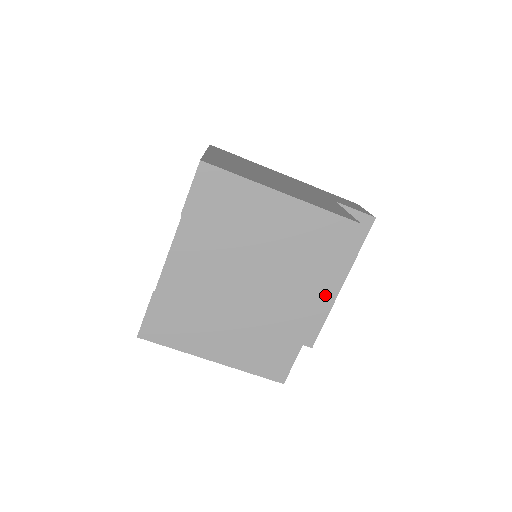
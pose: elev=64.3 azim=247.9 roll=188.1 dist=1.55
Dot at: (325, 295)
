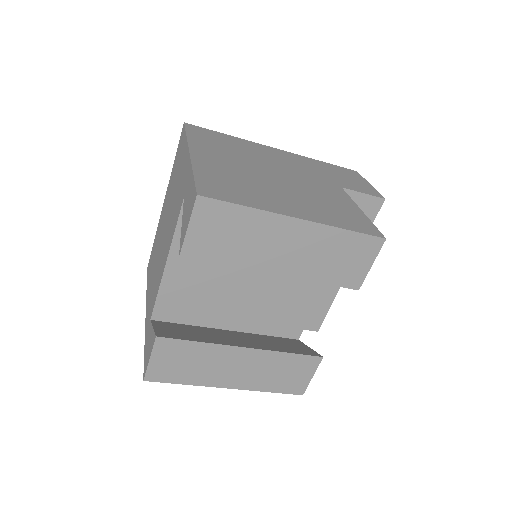
Dot at: occluded
